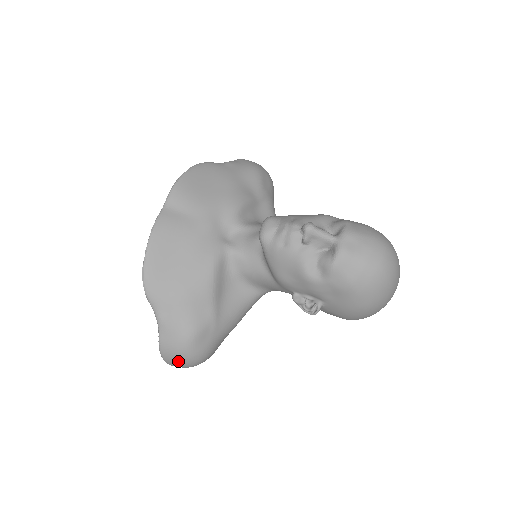
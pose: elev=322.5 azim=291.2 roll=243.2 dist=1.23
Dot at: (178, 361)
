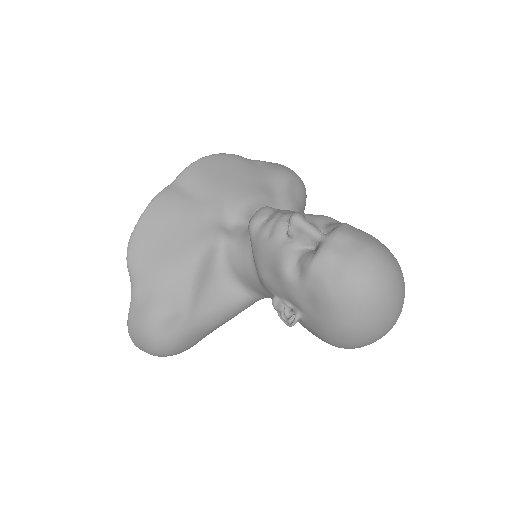
Dot at: (142, 343)
